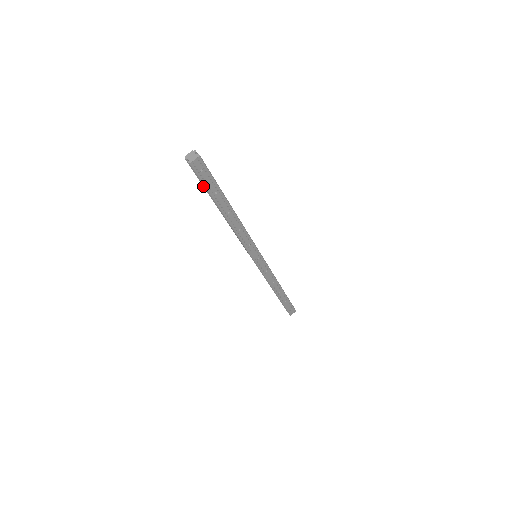
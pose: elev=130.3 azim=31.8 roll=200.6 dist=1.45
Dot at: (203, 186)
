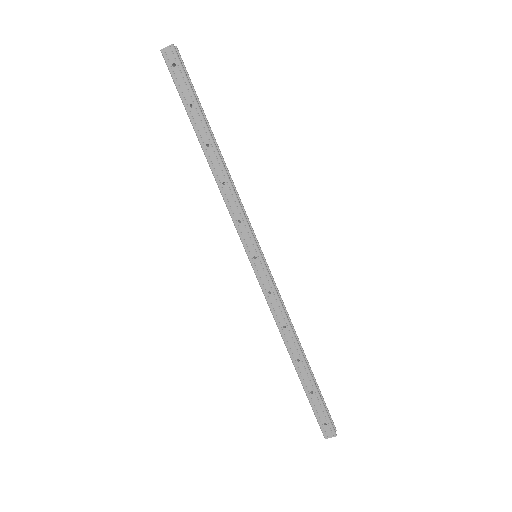
Dot at: occluded
